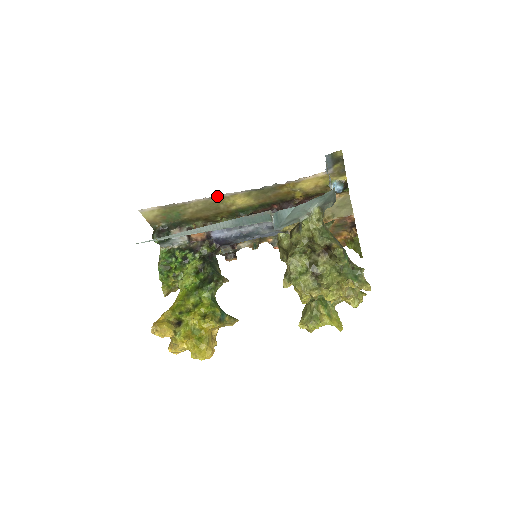
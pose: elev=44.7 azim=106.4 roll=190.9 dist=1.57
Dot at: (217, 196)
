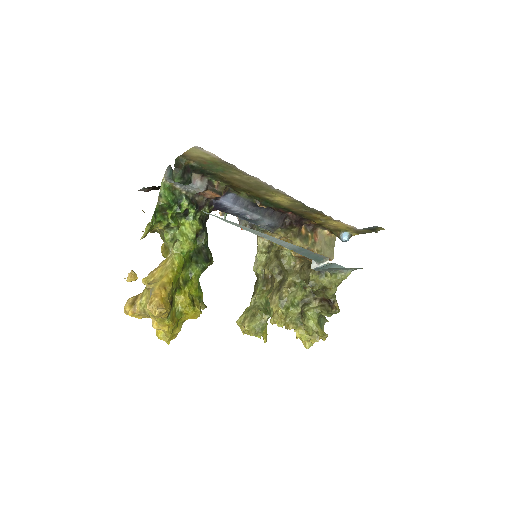
Dot at: occluded
